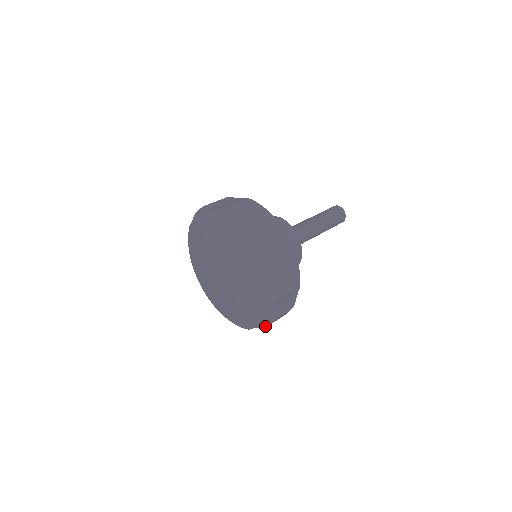
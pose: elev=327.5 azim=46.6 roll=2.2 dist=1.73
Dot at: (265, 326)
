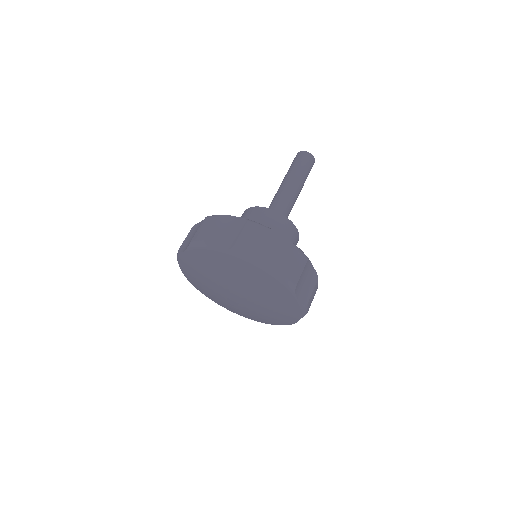
Dot at: occluded
